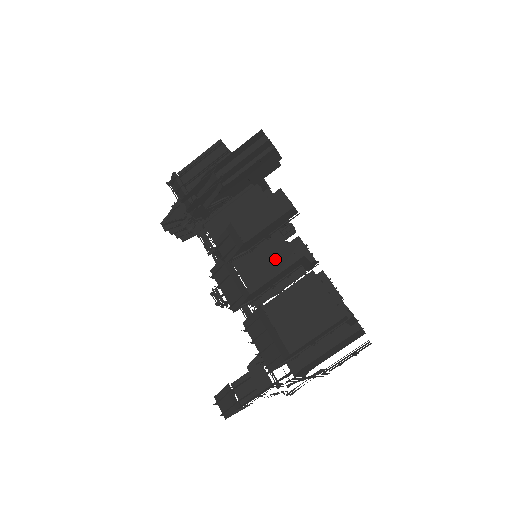
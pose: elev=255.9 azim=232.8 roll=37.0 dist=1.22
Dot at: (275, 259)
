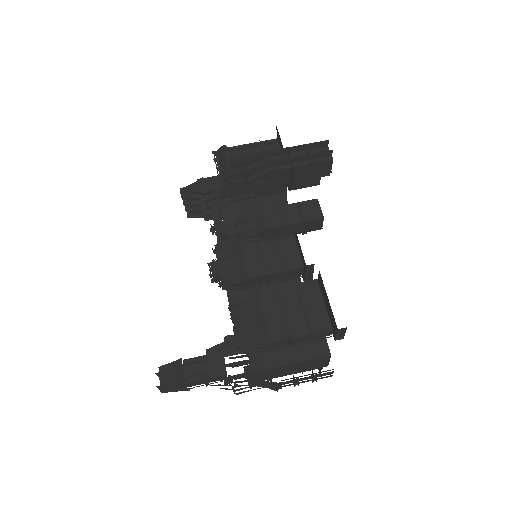
Dot at: (283, 258)
